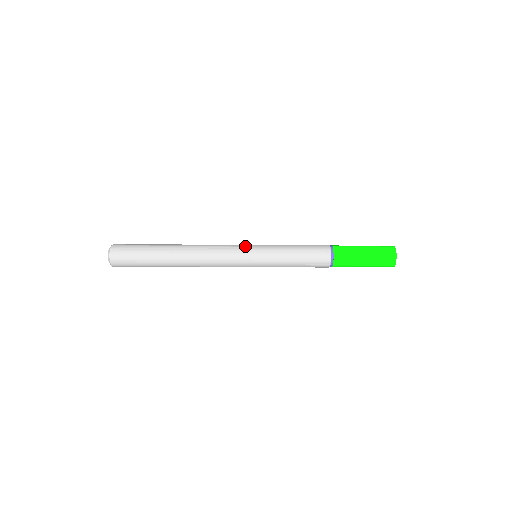
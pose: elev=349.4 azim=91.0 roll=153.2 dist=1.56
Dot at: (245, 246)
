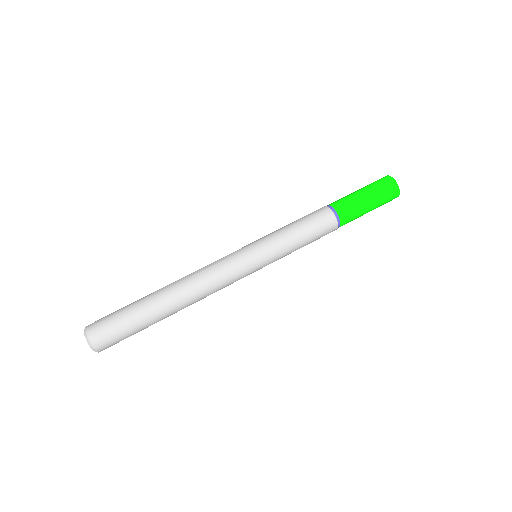
Dot at: (251, 270)
